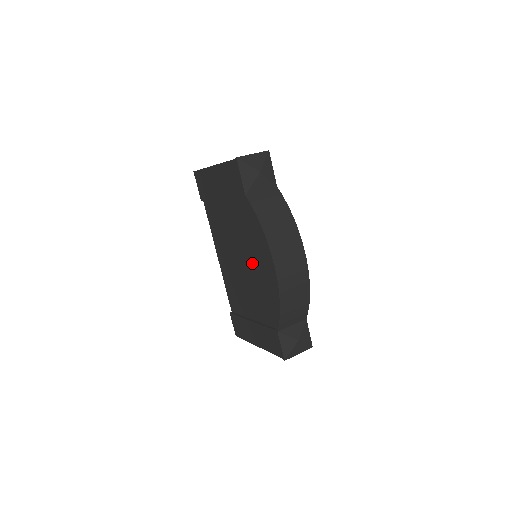
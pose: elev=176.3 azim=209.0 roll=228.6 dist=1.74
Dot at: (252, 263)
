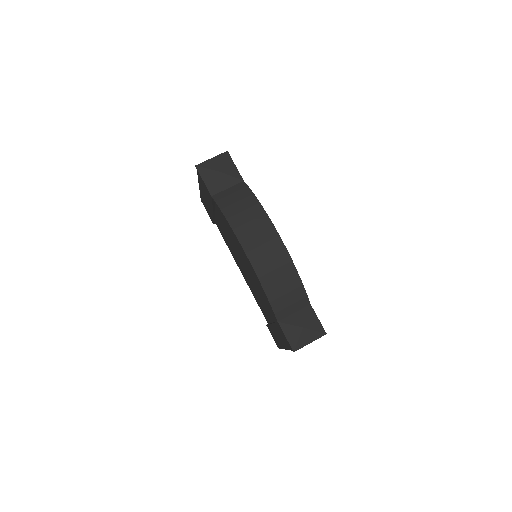
Dot at: (245, 261)
